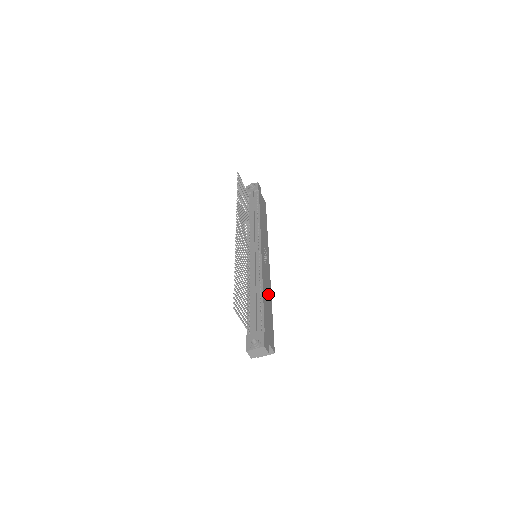
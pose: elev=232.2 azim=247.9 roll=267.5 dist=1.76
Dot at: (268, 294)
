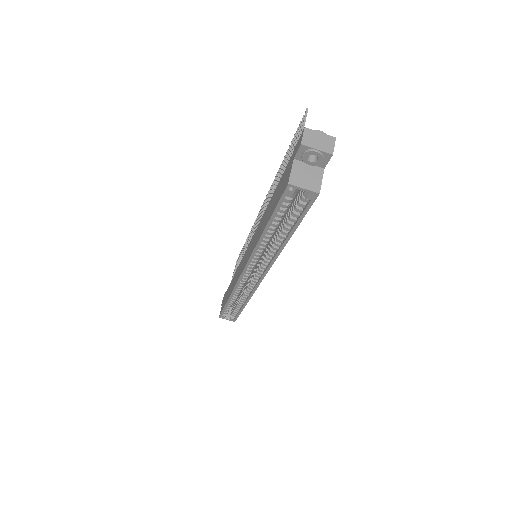
Dot at: occluded
